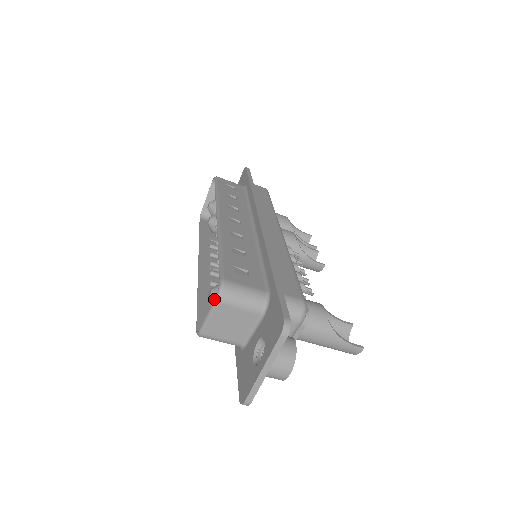
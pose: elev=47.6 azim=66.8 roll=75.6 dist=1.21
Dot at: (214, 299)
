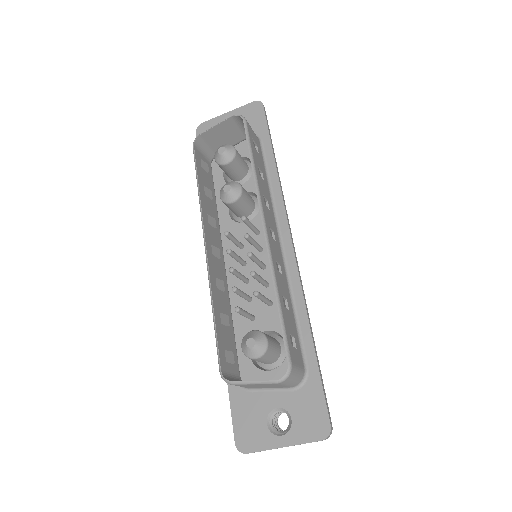
Dot at: (254, 353)
